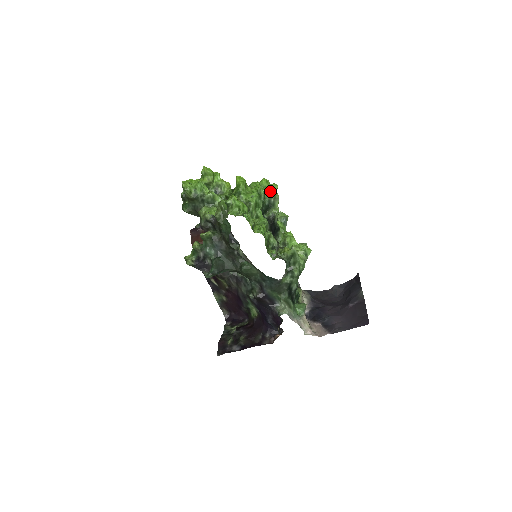
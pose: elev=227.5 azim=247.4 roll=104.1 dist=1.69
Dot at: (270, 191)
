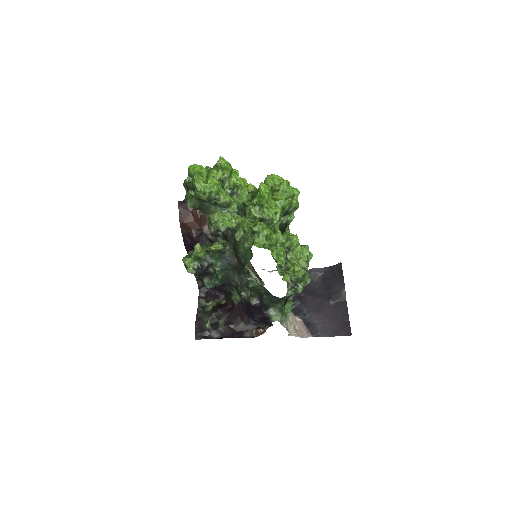
Dot at: (290, 197)
